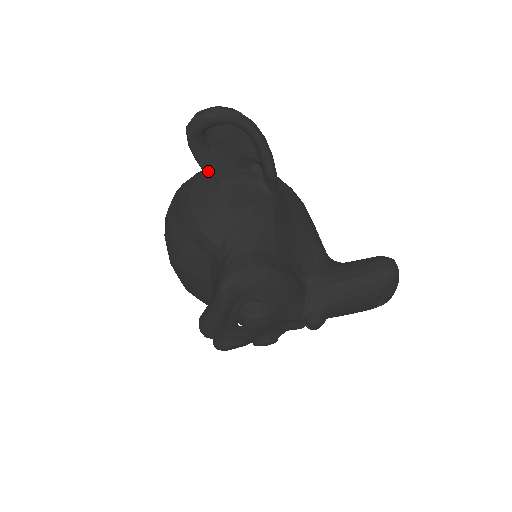
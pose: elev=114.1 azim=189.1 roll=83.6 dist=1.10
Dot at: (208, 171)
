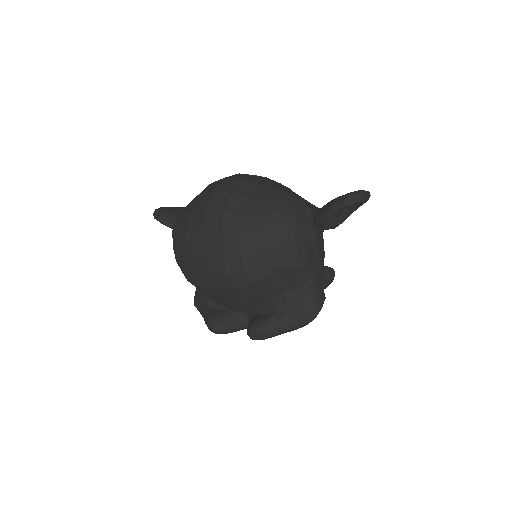
Dot at: occluded
